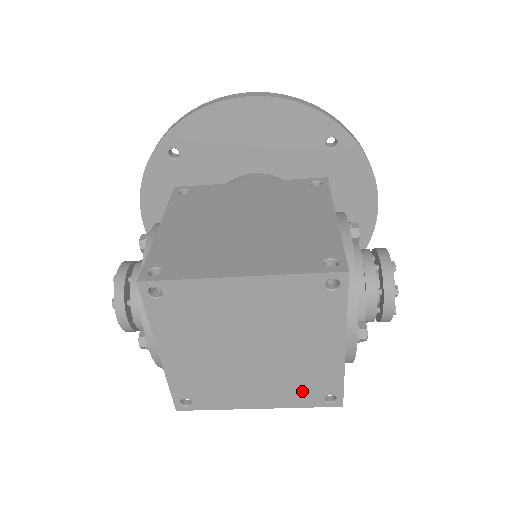
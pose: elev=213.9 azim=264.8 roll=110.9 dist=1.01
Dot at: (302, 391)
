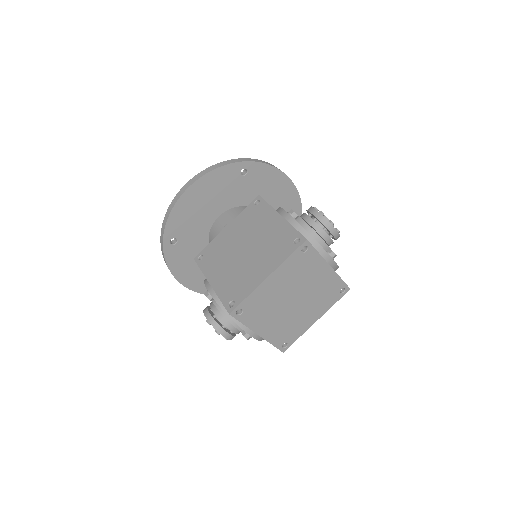
Dot at: (328, 298)
